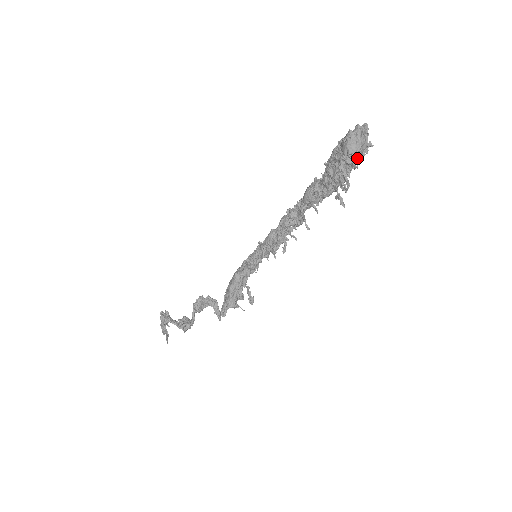
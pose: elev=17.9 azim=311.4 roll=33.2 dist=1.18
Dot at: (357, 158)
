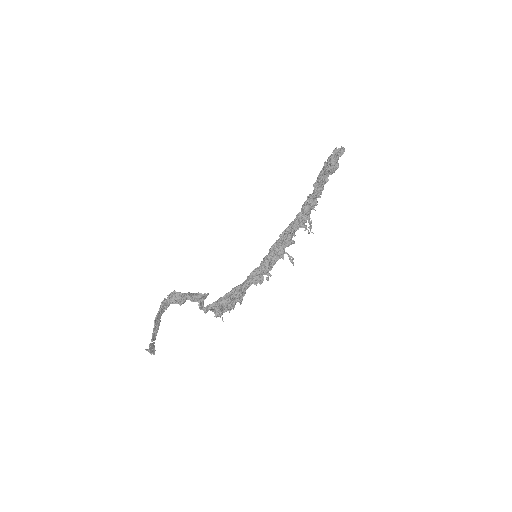
Dot at: (332, 157)
